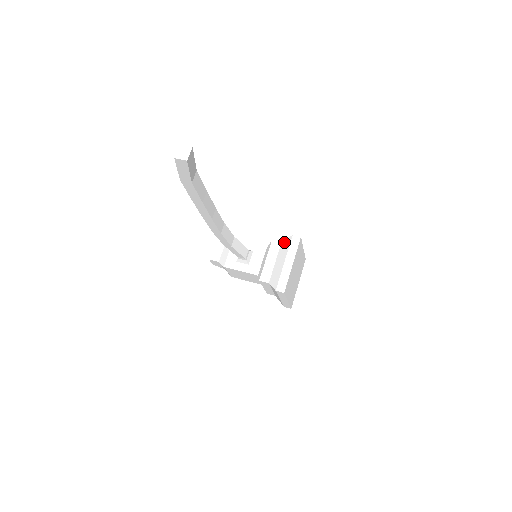
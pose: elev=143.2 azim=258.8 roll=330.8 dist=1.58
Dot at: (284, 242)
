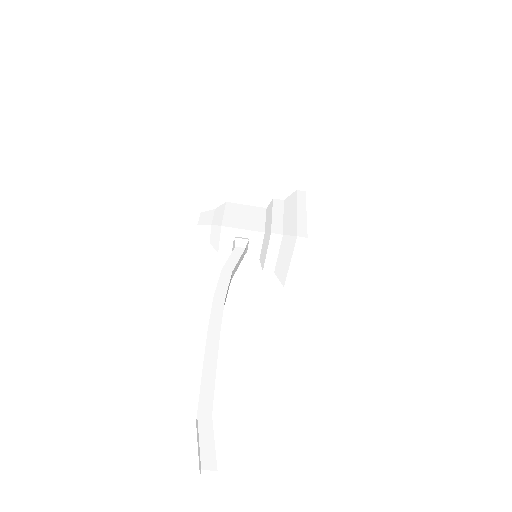
Dot at: (287, 238)
